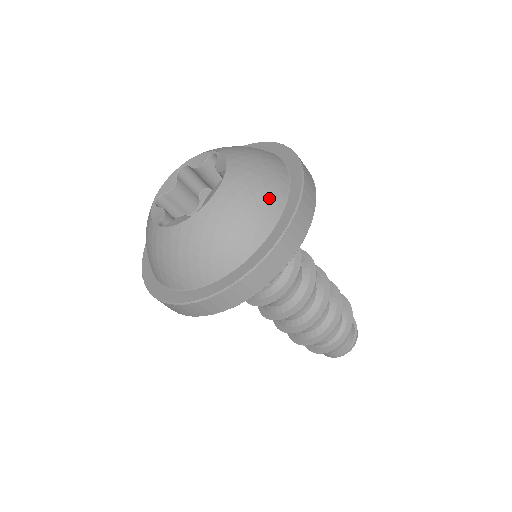
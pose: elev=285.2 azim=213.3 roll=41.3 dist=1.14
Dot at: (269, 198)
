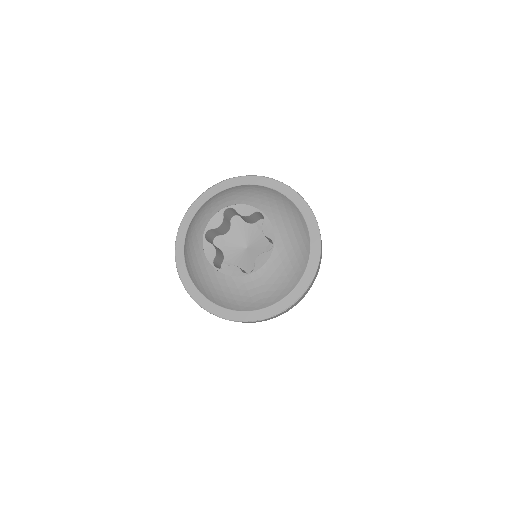
Dot at: (291, 208)
